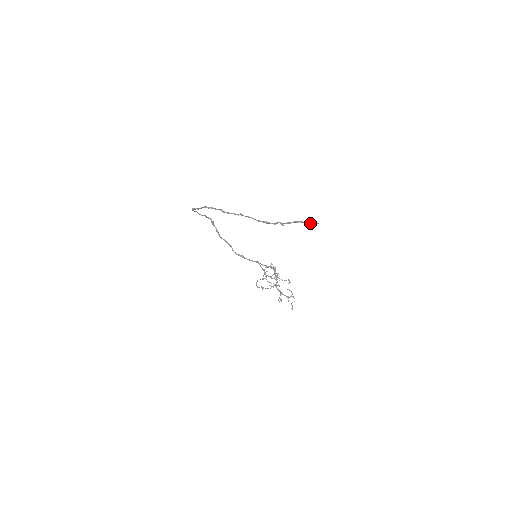
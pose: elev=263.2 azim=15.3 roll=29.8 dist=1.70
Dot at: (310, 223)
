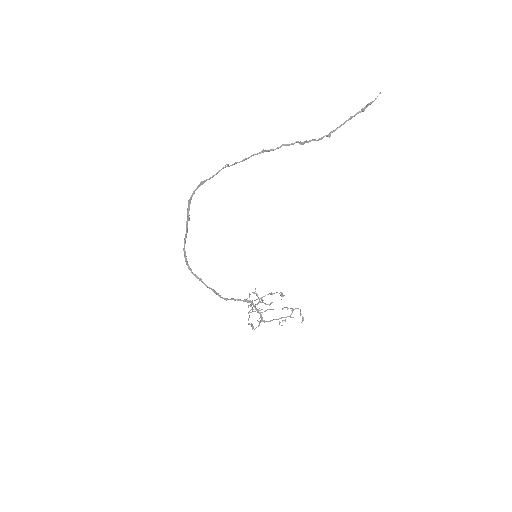
Dot at: (368, 104)
